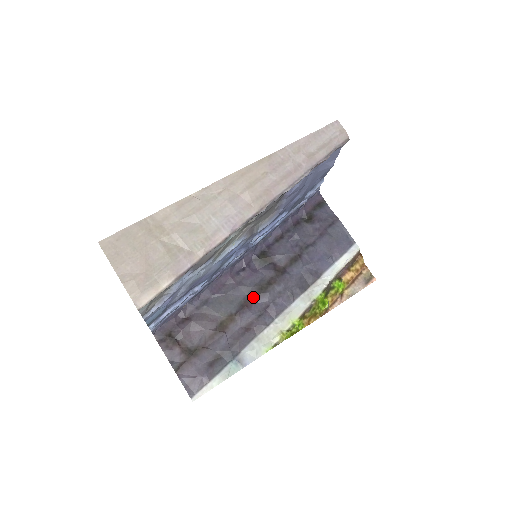
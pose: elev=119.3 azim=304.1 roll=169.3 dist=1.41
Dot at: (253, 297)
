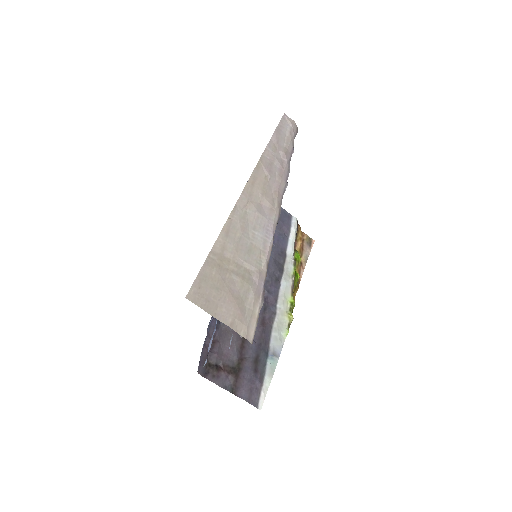
Dot at: occluded
